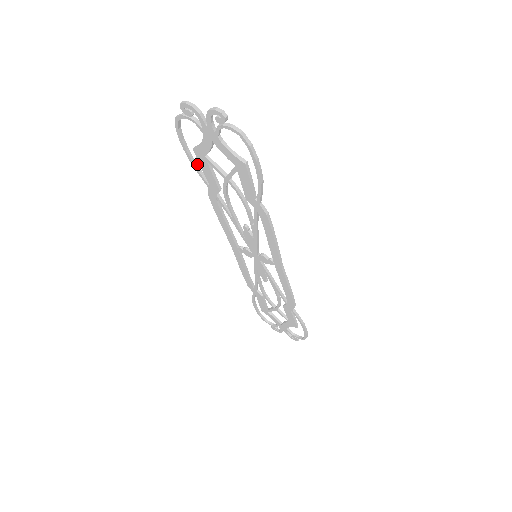
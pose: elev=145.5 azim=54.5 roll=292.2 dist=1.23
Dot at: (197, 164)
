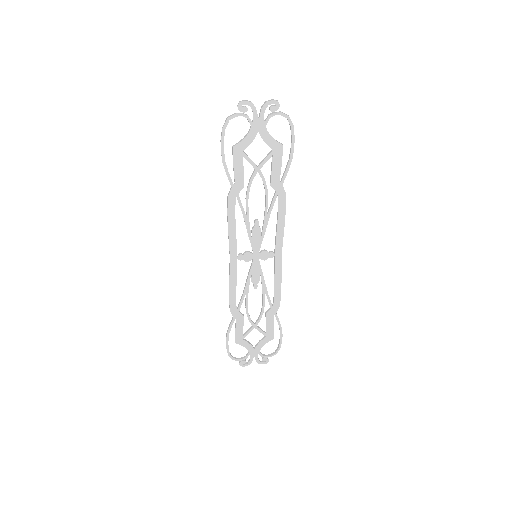
Dot at: (226, 166)
